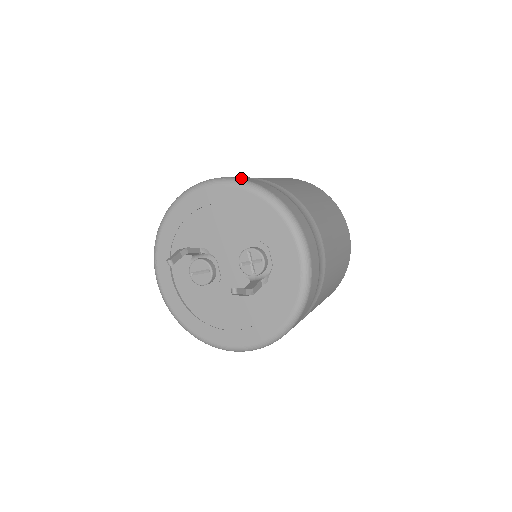
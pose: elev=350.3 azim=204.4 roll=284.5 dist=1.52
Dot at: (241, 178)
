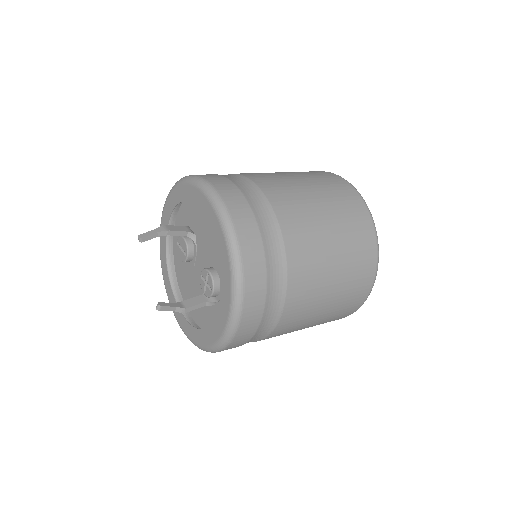
Dot at: (233, 211)
